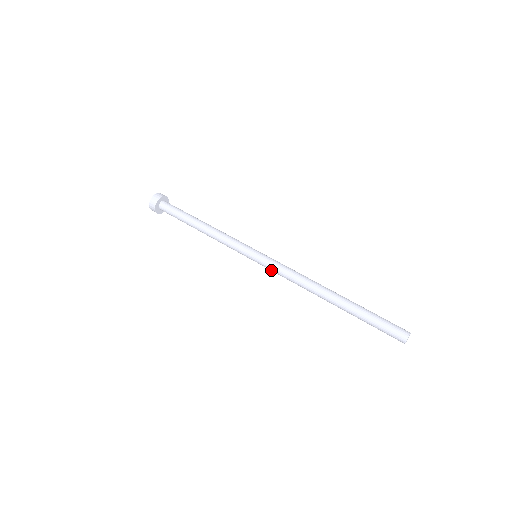
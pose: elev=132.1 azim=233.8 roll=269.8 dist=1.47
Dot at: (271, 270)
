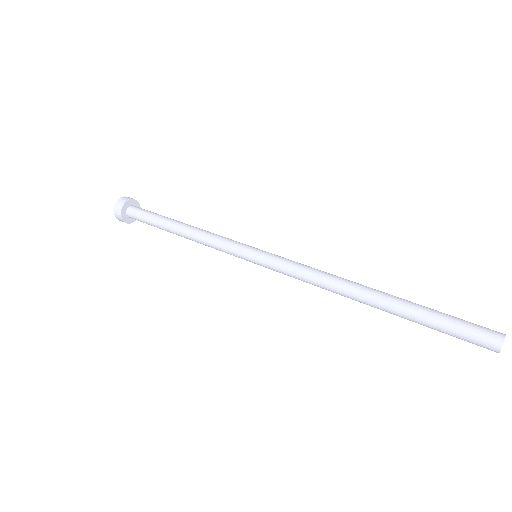
Dot at: (278, 267)
